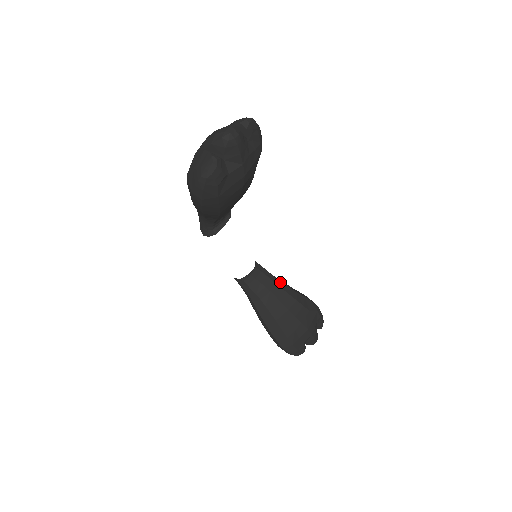
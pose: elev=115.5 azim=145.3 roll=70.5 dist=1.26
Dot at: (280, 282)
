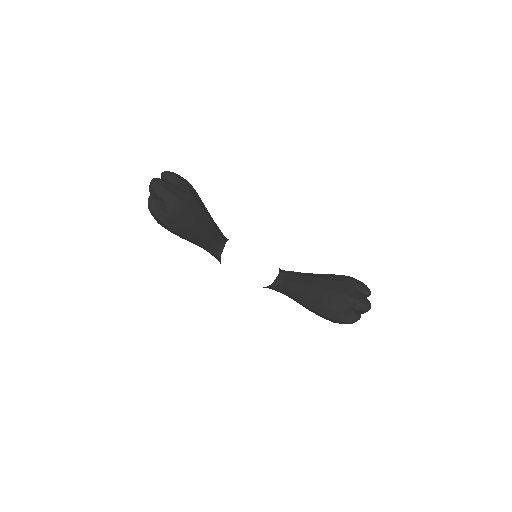
Dot at: (305, 273)
